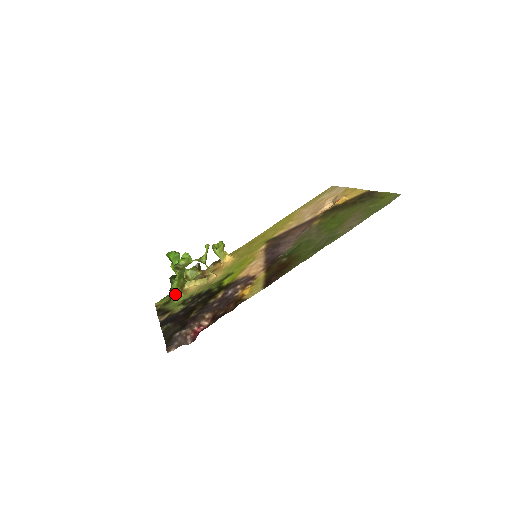
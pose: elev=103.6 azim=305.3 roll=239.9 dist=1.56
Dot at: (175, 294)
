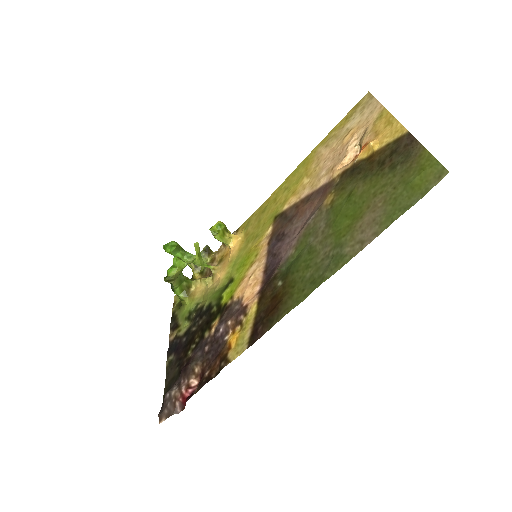
Dot at: (182, 300)
